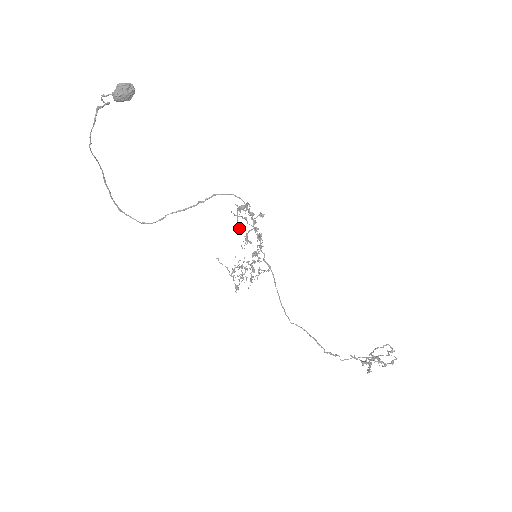
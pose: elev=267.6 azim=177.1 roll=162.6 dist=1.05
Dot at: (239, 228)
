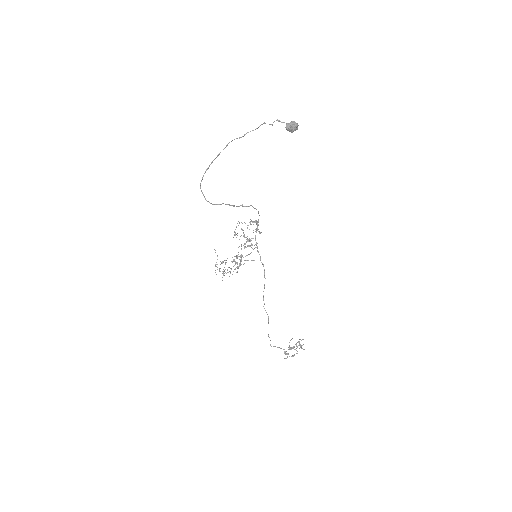
Dot at: occluded
